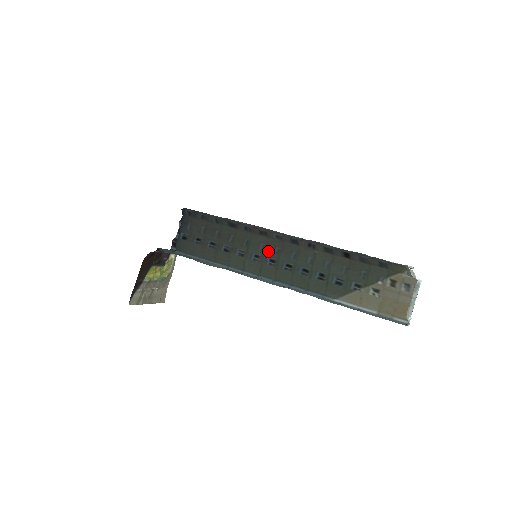
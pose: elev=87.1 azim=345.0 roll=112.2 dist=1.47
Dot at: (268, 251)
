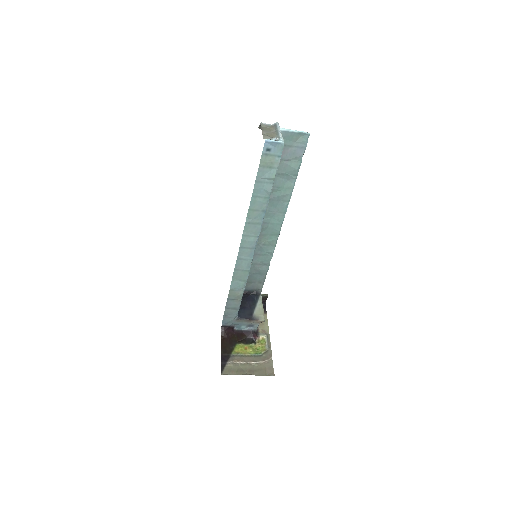
Dot at: occluded
